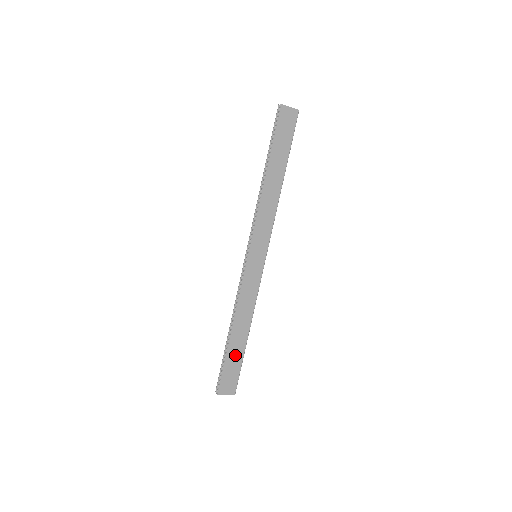
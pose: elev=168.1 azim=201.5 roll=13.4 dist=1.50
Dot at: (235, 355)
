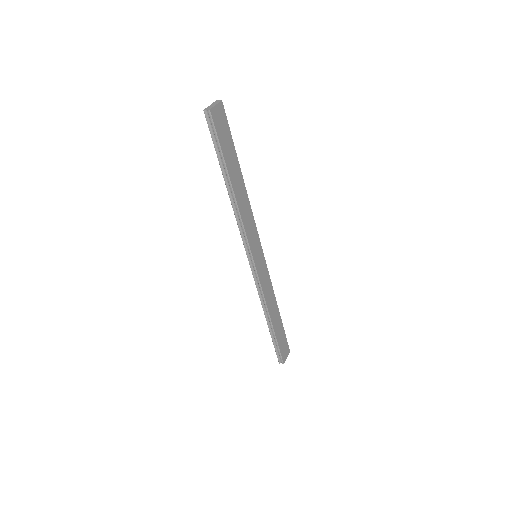
Dot at: (279, 331)
